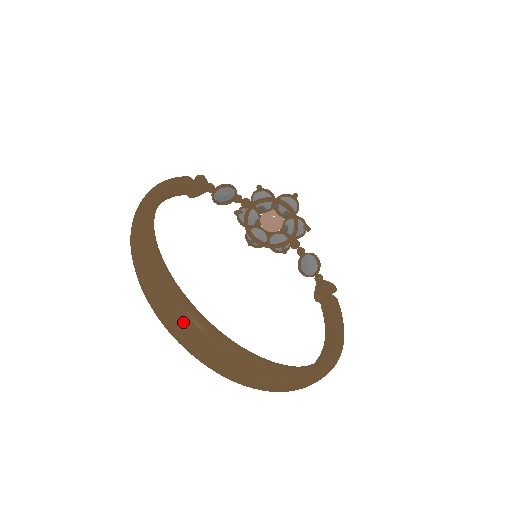
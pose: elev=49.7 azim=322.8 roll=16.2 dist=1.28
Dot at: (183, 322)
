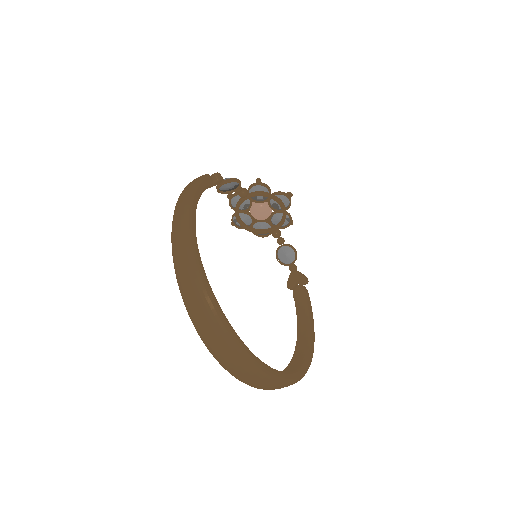
Dot at: (228, 349)
